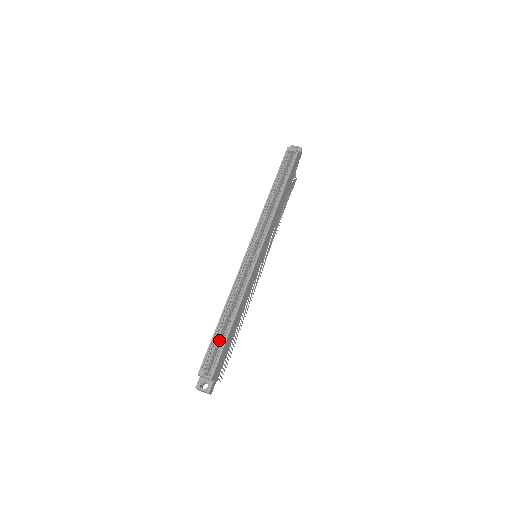
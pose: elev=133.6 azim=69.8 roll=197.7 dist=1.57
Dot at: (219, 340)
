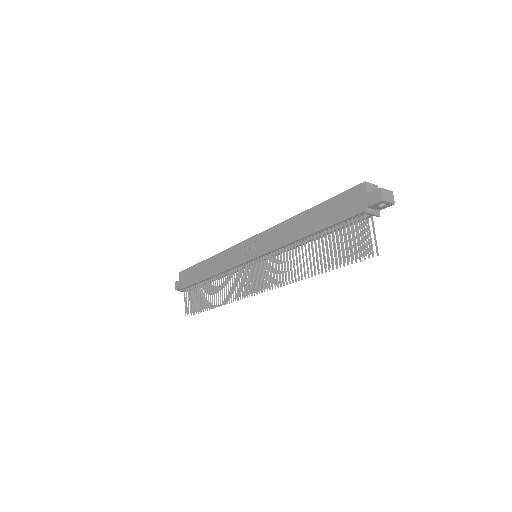
Dot at: occluded
